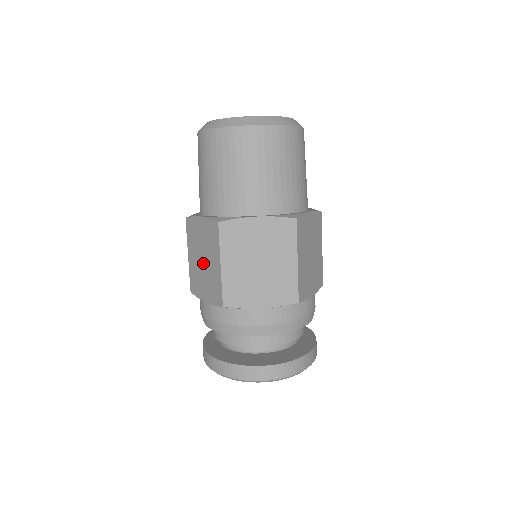
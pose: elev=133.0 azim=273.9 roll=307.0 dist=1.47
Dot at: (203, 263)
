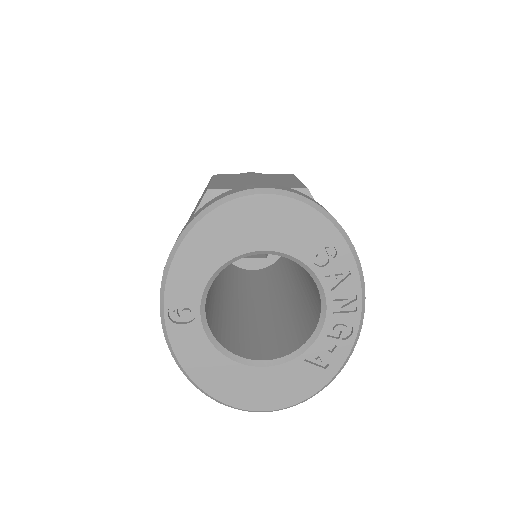
Dot at: occluded
